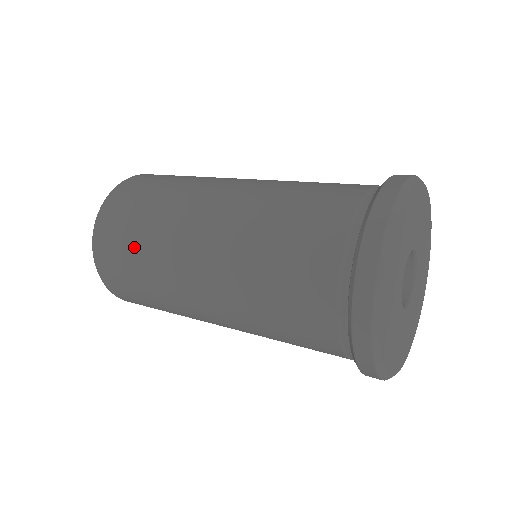
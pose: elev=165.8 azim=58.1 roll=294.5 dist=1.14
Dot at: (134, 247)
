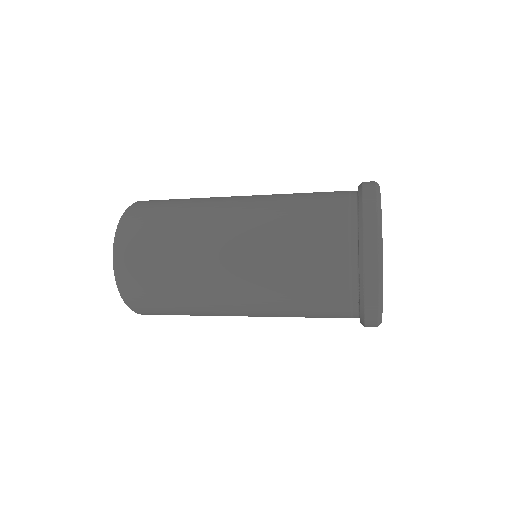
Dot at: (167, 220)
